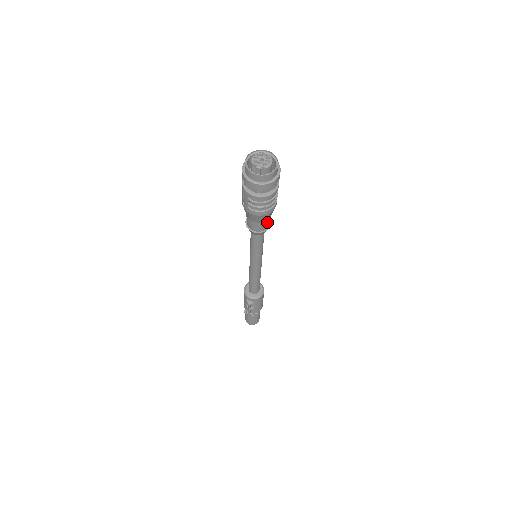
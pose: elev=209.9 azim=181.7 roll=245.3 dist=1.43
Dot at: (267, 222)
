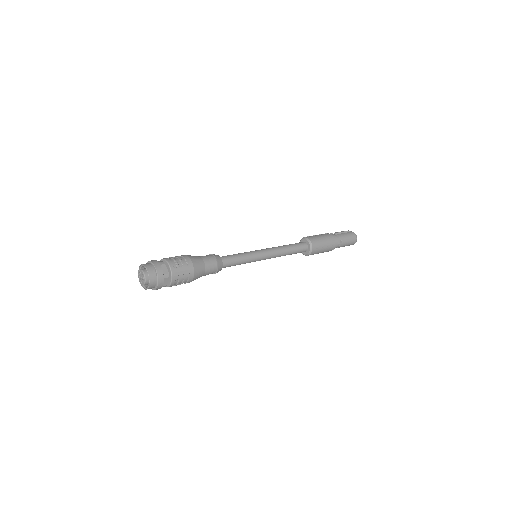
Dot at: occluded
